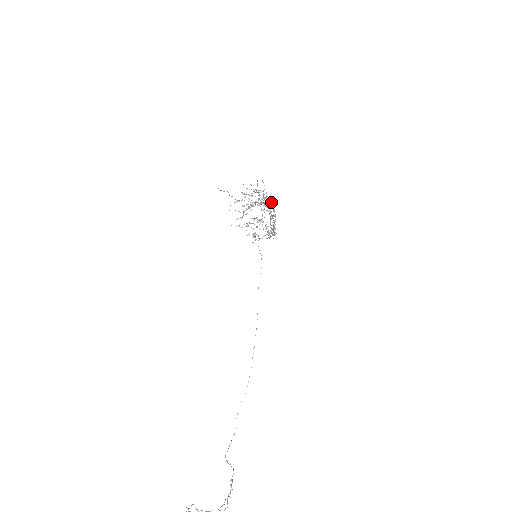
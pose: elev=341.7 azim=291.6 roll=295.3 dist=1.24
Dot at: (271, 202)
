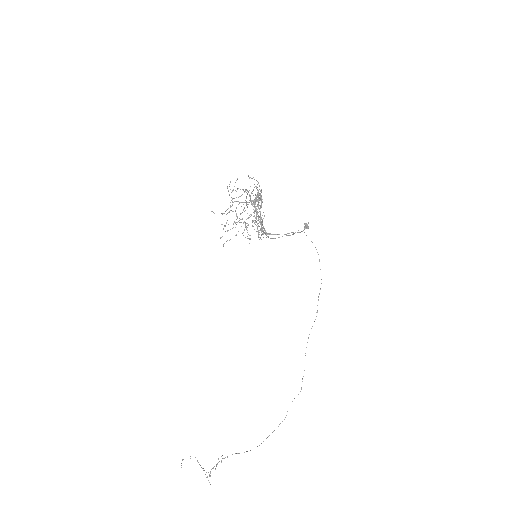
Dot at: (258, 200)
